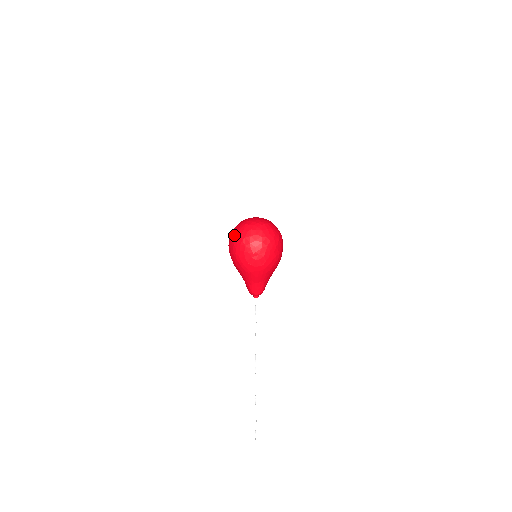
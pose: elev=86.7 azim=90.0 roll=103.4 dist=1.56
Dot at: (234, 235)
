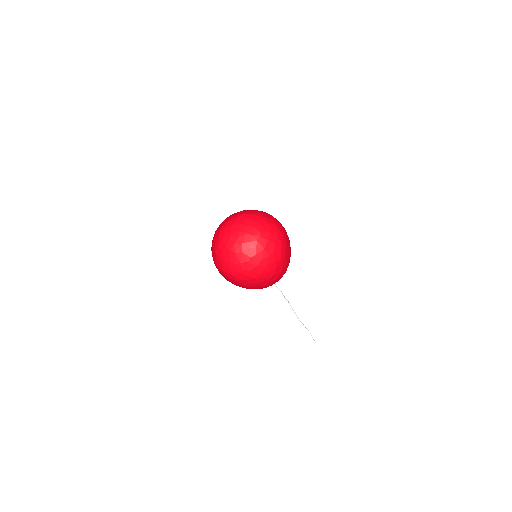
Dot at: (229, 272)
